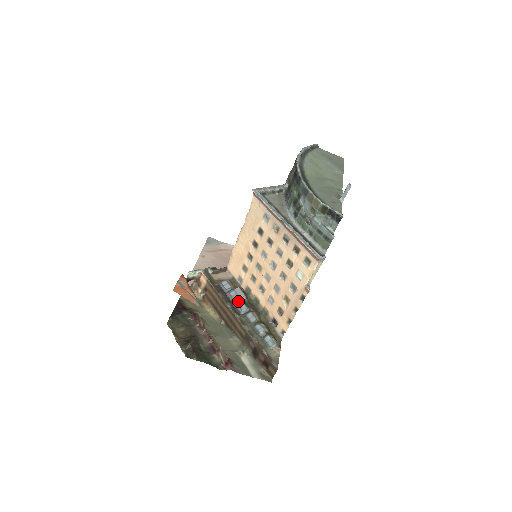
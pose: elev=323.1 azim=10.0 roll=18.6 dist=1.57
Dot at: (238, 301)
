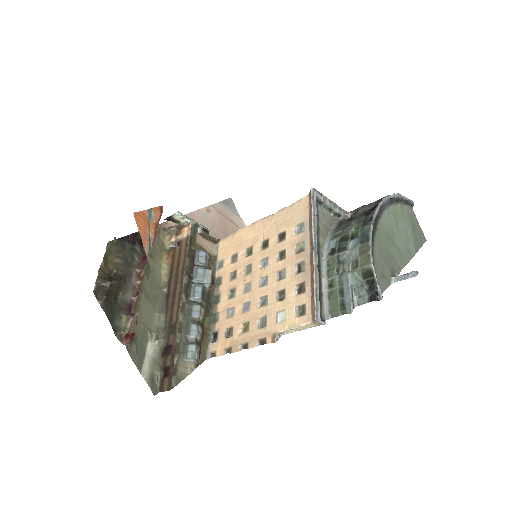
Dot at: (199, 283)
